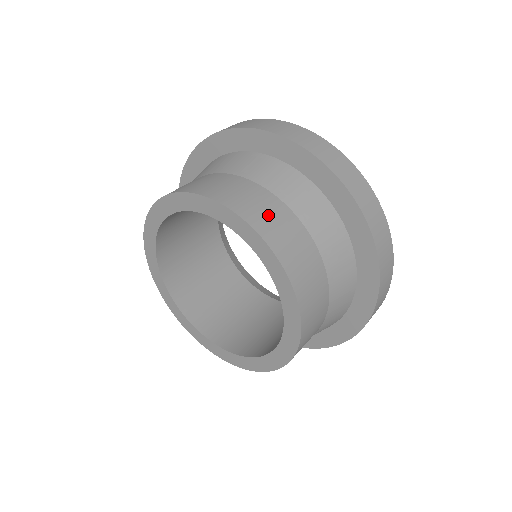
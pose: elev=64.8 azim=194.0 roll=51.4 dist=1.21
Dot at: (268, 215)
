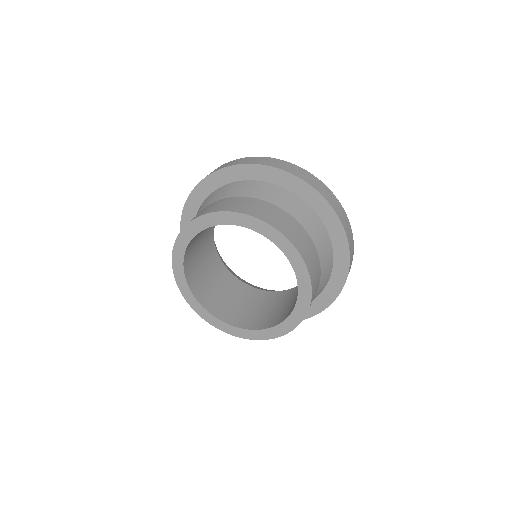
Dot at: (234, 204)
